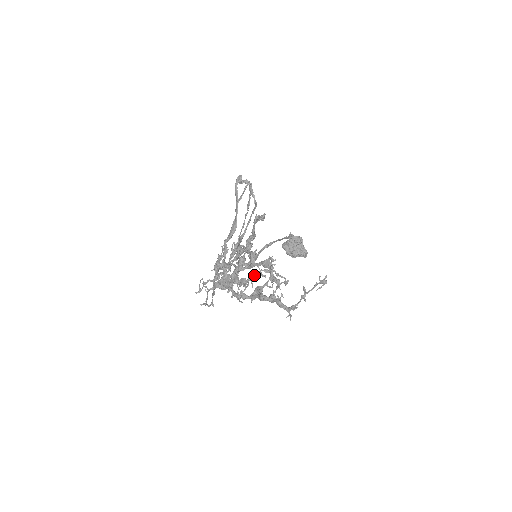
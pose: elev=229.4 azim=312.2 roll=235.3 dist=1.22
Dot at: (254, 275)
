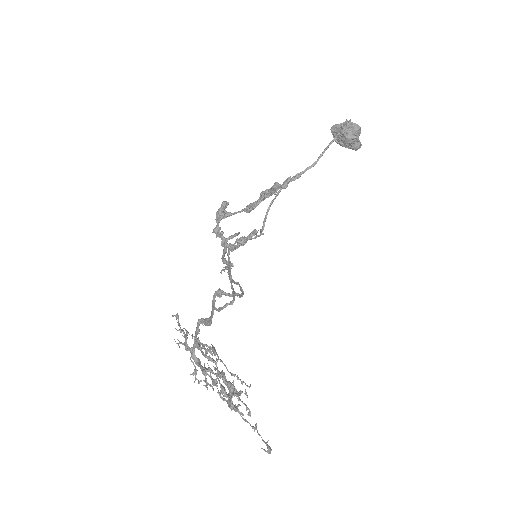
Dot at: (223, 363)
